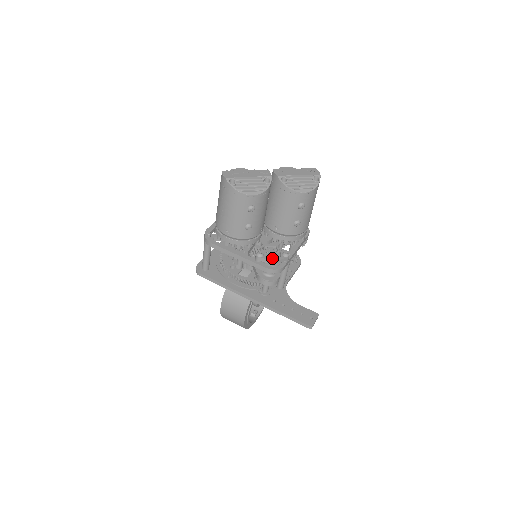
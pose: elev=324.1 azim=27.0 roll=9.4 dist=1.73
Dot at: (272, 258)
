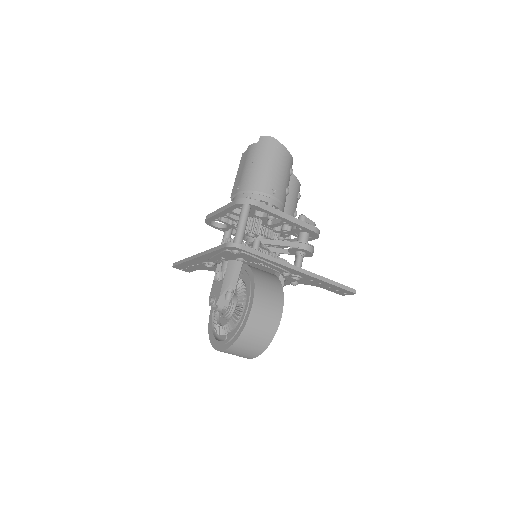
Dot at: occluded
